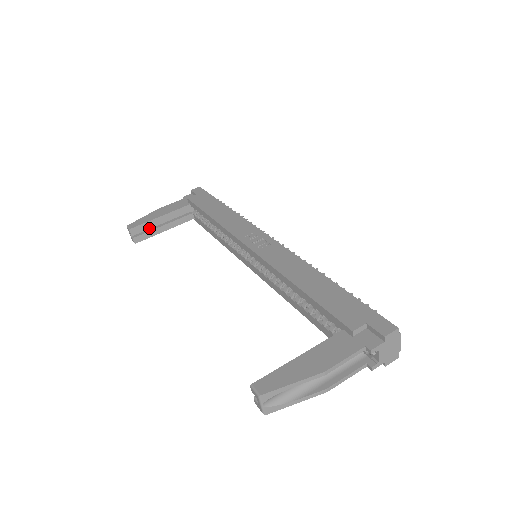
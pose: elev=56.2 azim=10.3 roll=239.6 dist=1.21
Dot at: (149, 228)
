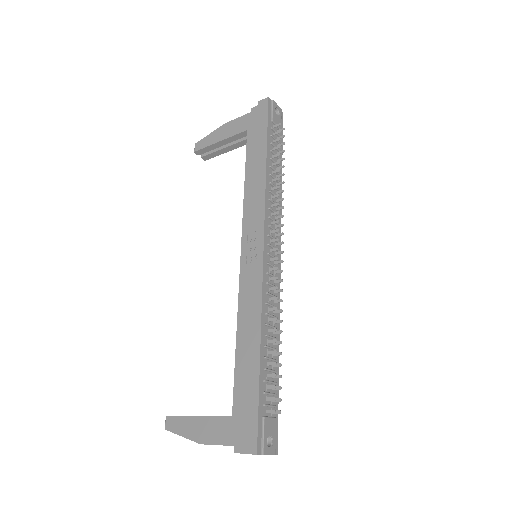
Dot at: occluded
